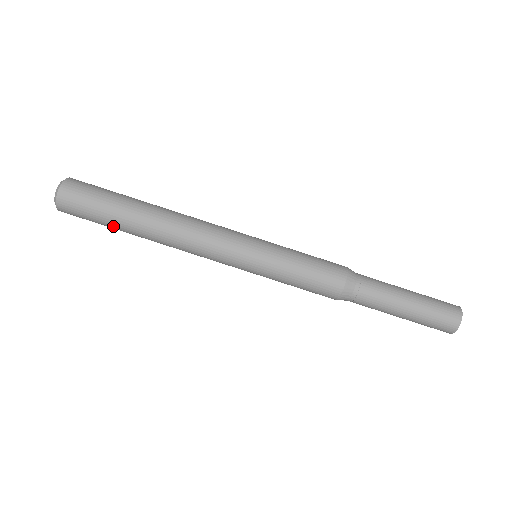
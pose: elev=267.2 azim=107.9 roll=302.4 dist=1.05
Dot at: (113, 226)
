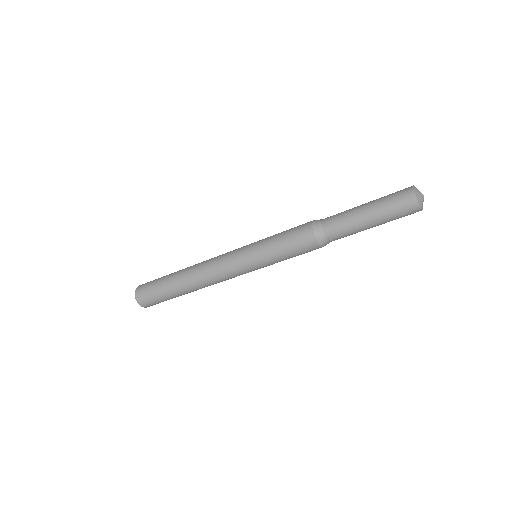
Dot at: (173, 297)
